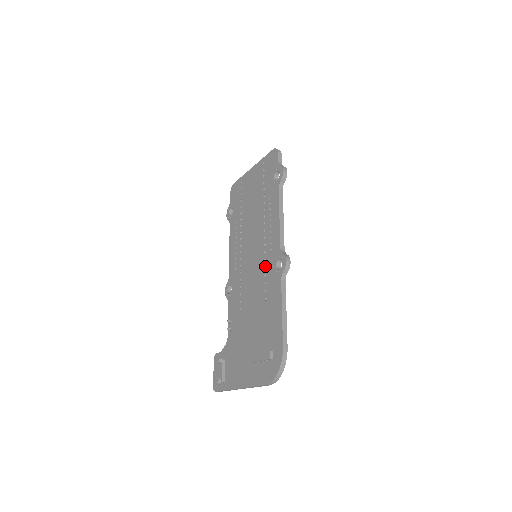
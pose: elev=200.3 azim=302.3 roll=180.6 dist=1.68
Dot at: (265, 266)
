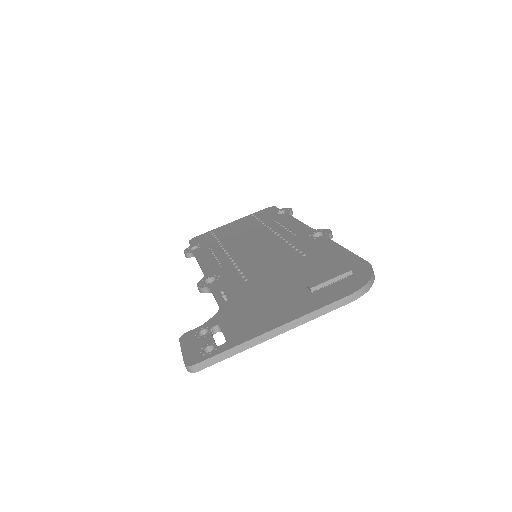
Dot at: (289, 244)
